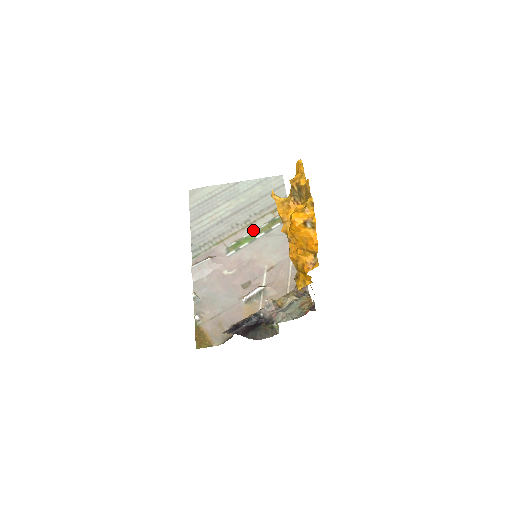
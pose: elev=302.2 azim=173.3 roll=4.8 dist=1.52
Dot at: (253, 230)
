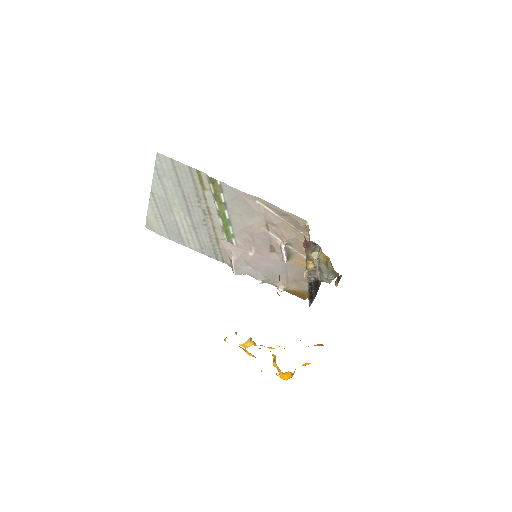
Dot at: (217, 215)
